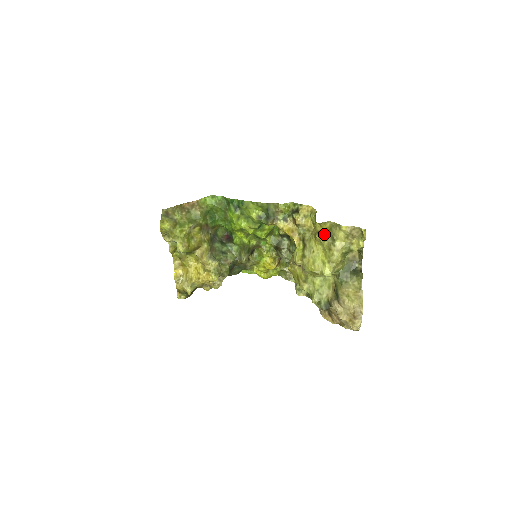
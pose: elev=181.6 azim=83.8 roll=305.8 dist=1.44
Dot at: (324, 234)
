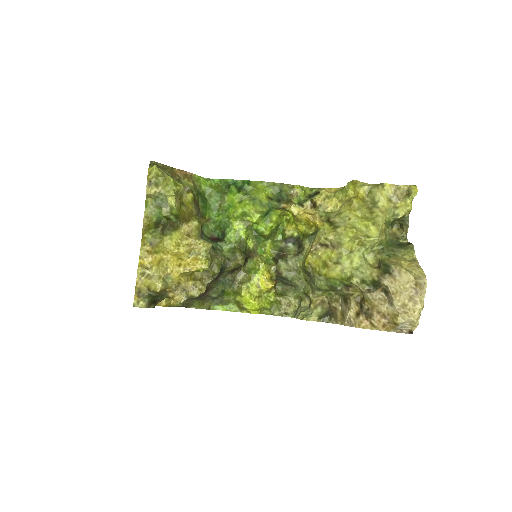
Dot at: (361, 198)
